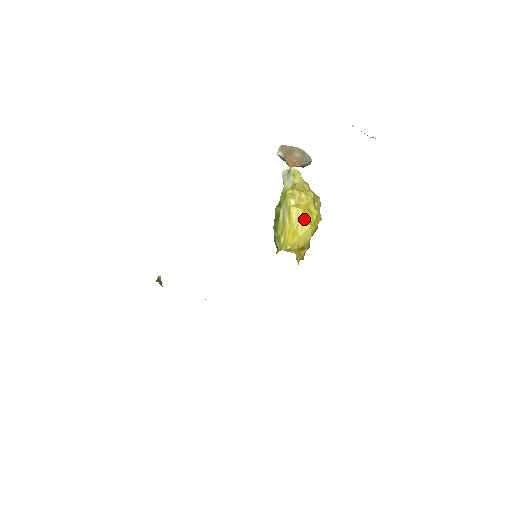
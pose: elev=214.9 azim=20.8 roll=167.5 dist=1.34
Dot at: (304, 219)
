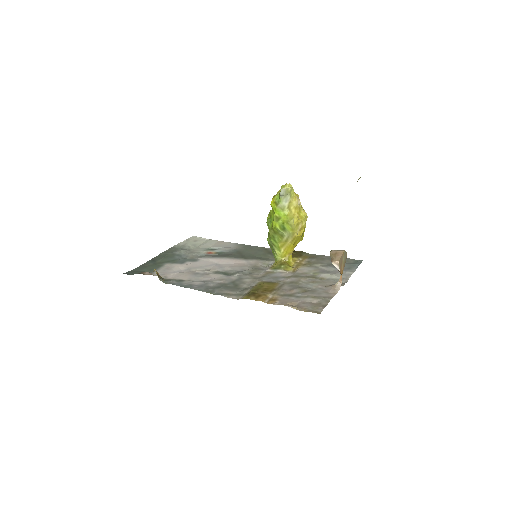
Dot at: (301, 238)
